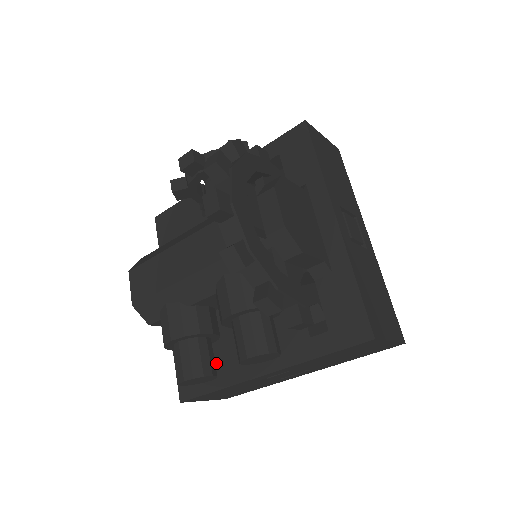
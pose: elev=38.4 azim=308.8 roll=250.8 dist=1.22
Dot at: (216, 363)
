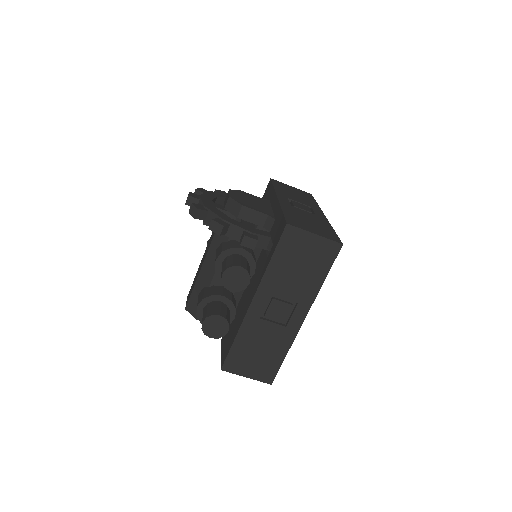
Dot at: (235, 325)
